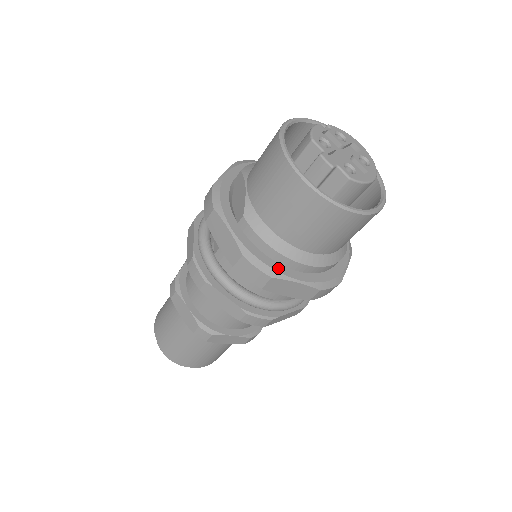
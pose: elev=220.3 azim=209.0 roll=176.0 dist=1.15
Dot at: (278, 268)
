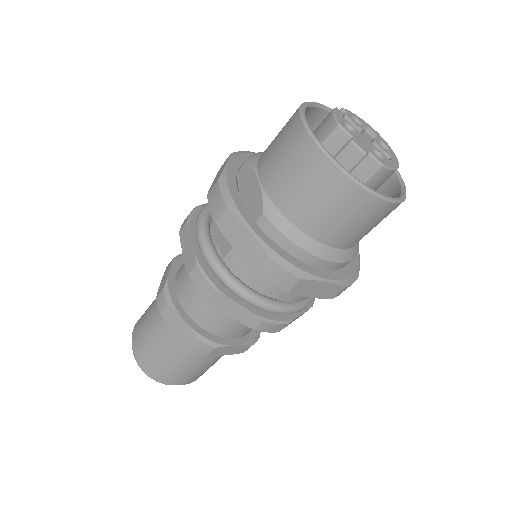
Dot at: (305, 268)
